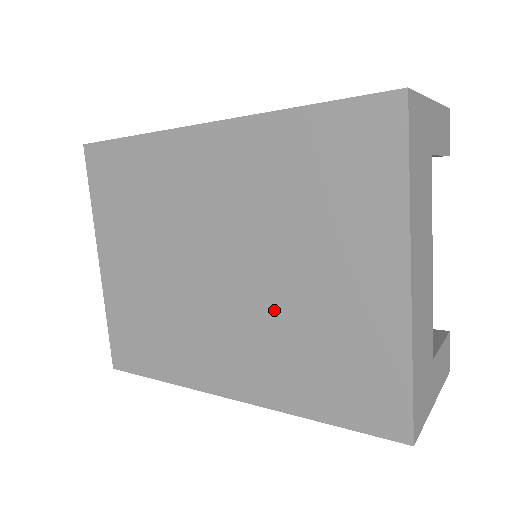
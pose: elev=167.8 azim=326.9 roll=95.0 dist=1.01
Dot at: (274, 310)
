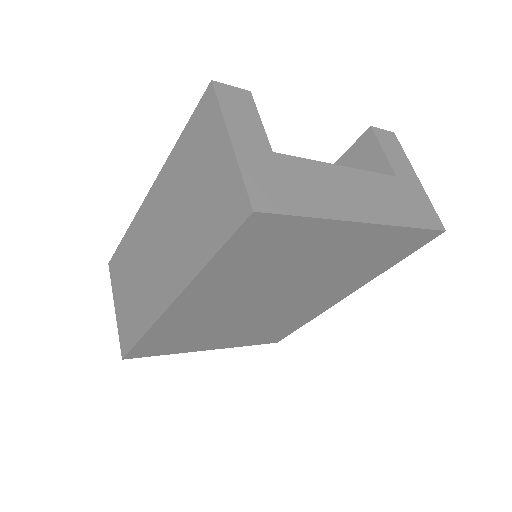
Dot at: (319, 280)
